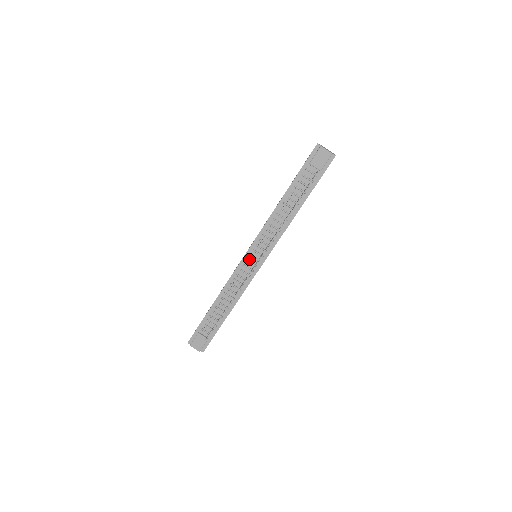
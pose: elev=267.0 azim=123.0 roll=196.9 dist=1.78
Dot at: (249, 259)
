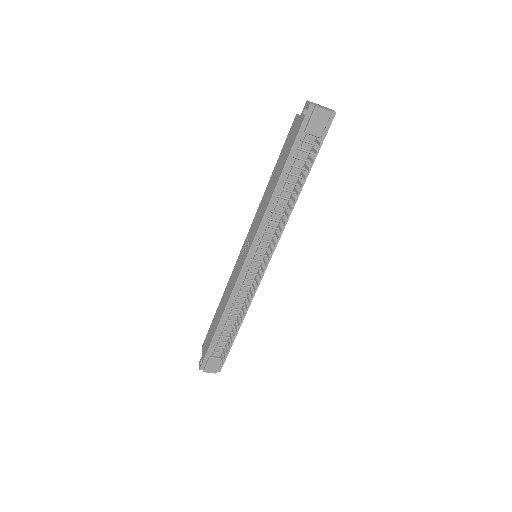
Dot at: (251, 264)
